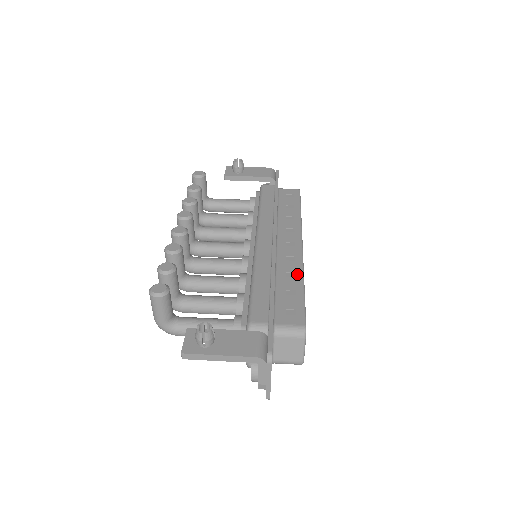
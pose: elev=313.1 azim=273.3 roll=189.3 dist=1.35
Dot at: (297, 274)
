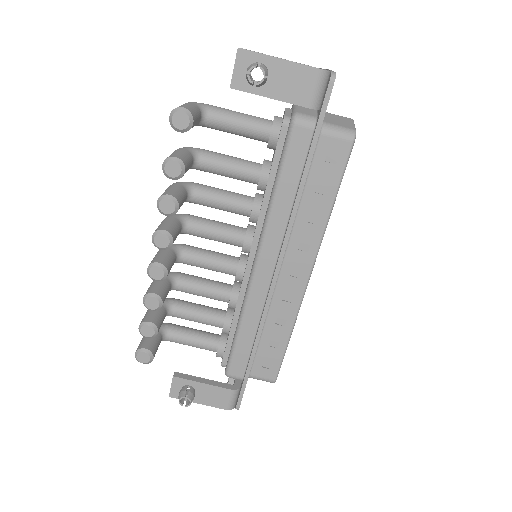
Dot at: (288, 323)
